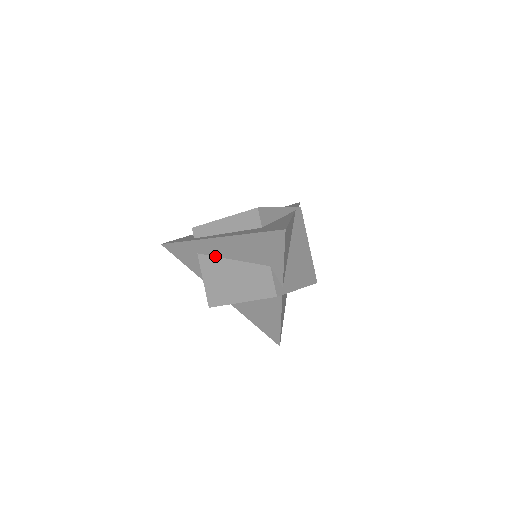
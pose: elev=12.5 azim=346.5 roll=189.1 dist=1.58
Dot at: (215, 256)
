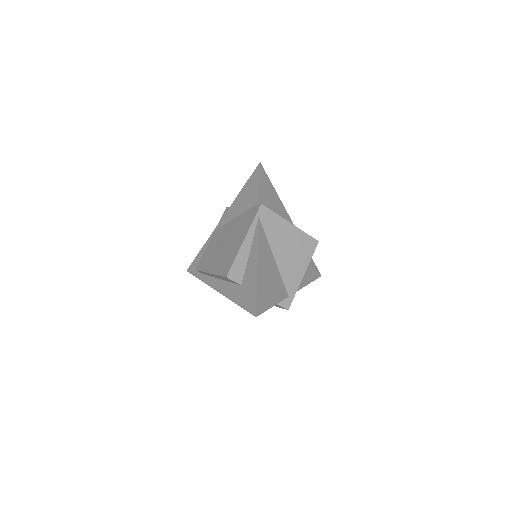
Dot at: occluded
